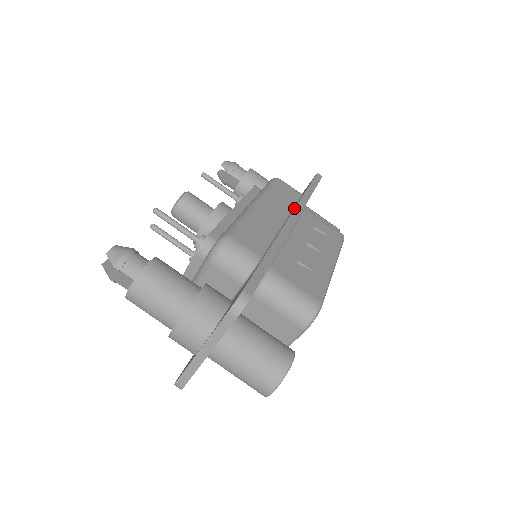
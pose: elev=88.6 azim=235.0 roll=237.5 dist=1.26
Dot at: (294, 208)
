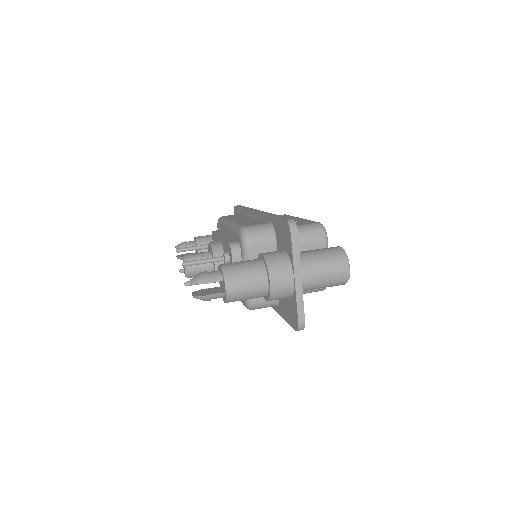
Dot at: (250, 212)
